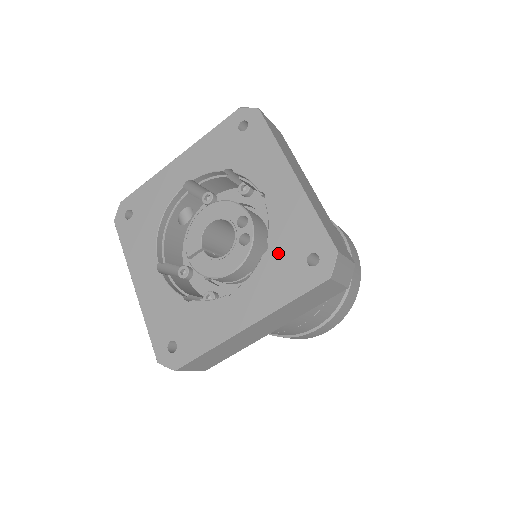
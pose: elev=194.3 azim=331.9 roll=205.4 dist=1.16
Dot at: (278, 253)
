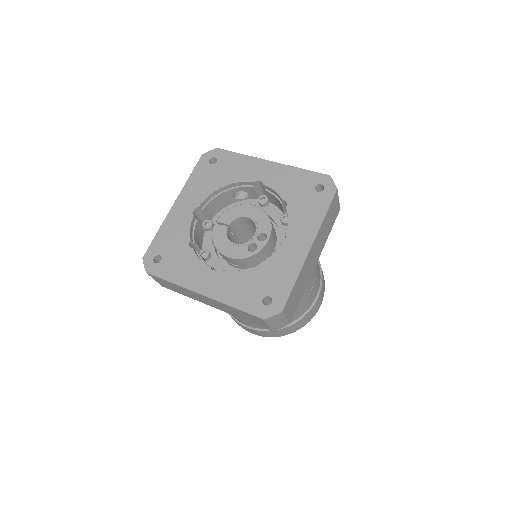
Dot at: (256, 277)
